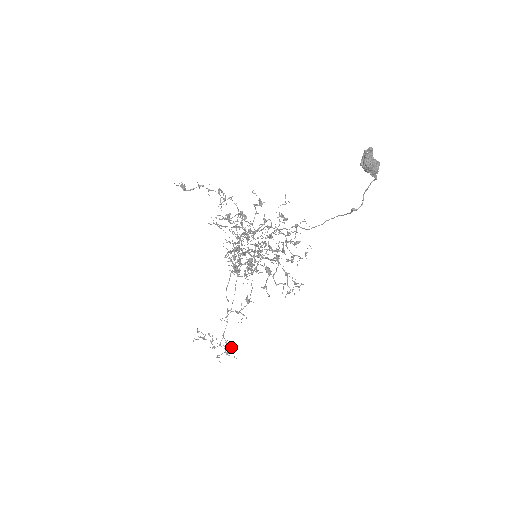
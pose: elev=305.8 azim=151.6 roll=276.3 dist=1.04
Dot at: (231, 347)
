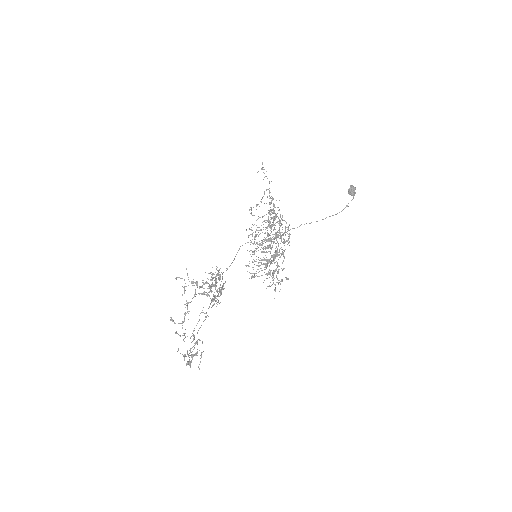
Dot at: (192, 358)
